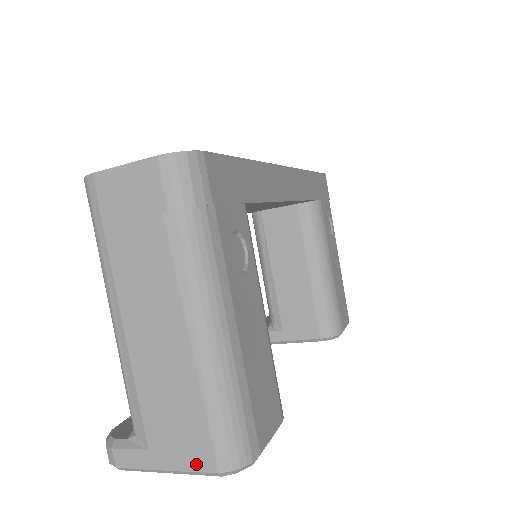
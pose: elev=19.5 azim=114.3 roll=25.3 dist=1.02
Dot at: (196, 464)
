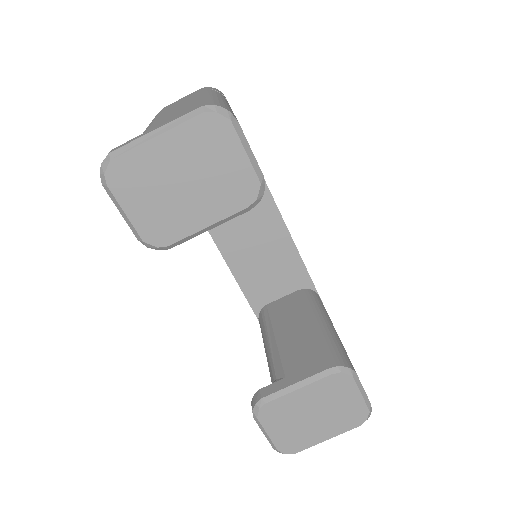
Dot at: (185, 114)
